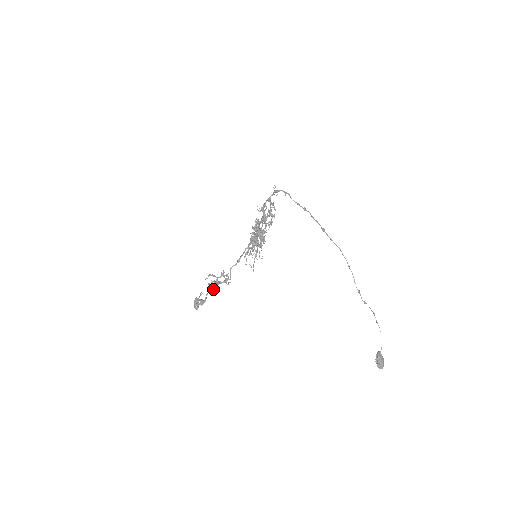
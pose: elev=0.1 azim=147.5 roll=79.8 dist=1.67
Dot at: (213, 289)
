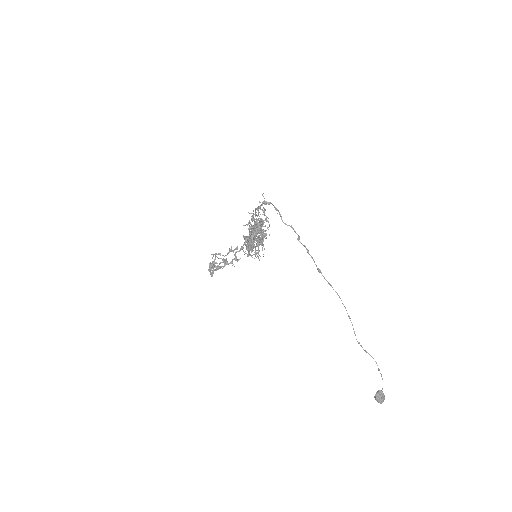
Dot at: (223, 262)
